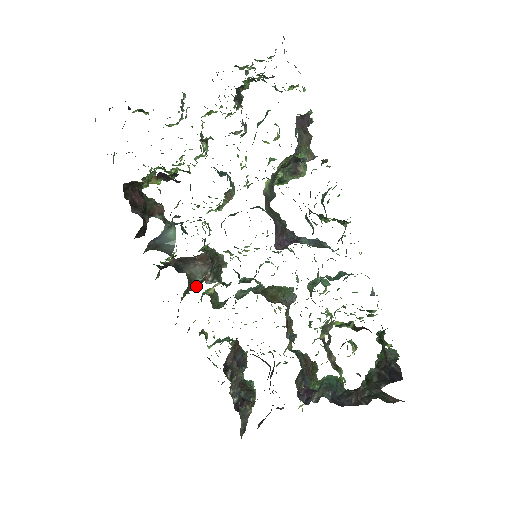
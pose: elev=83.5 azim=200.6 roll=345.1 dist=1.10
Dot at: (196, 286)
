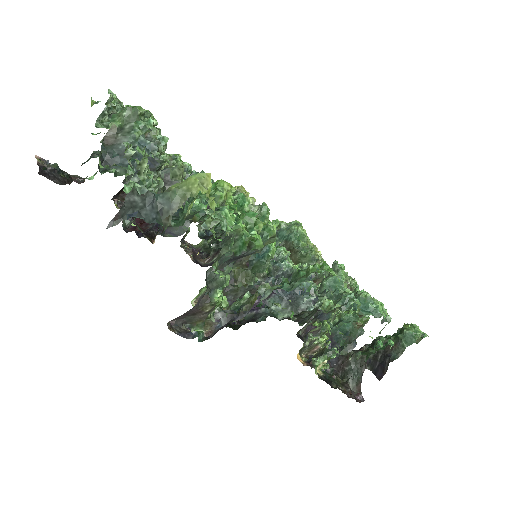
Dot at: (215, 253)
